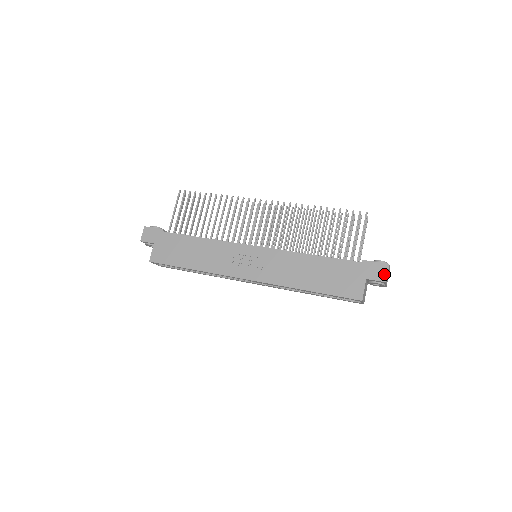
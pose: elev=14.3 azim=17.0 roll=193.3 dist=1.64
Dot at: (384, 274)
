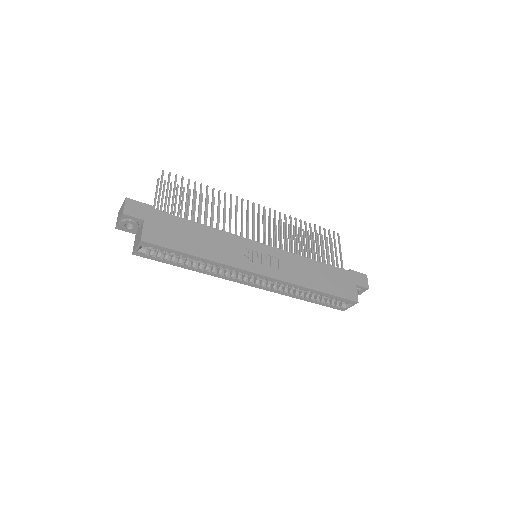
Dot at: (366, 282)
